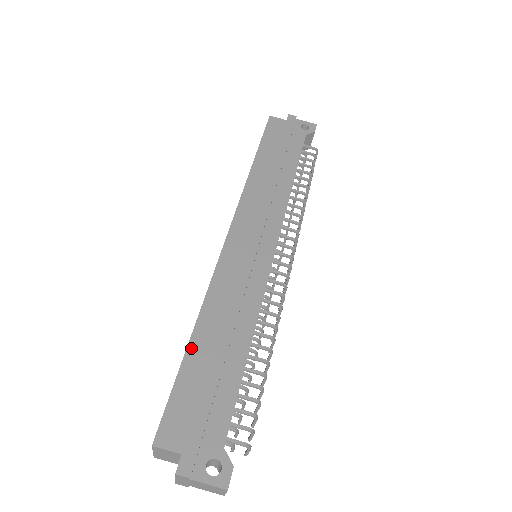
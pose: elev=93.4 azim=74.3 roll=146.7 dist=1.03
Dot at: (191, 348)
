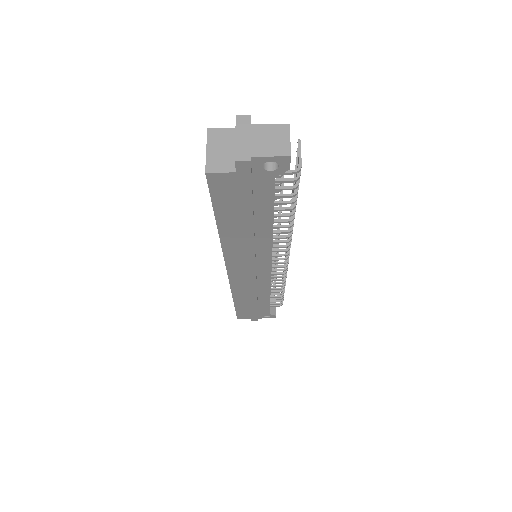
Dot at: (236, 304)
